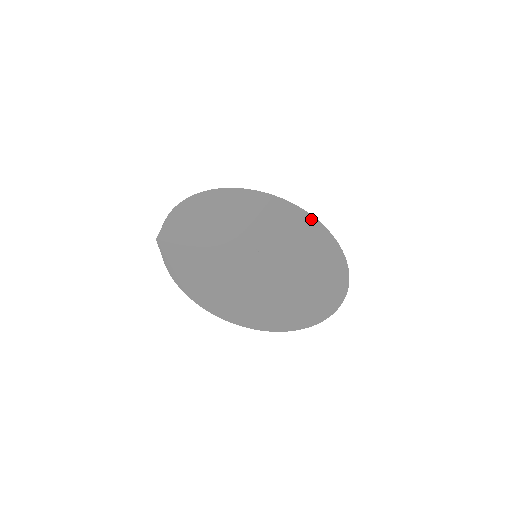
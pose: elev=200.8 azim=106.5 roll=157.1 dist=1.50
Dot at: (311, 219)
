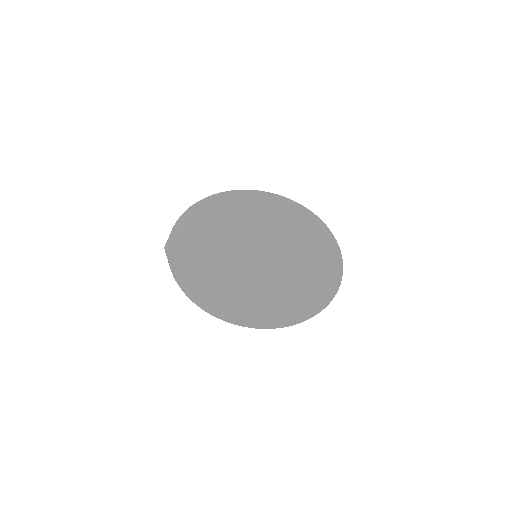
Dot at: (310, 215)
